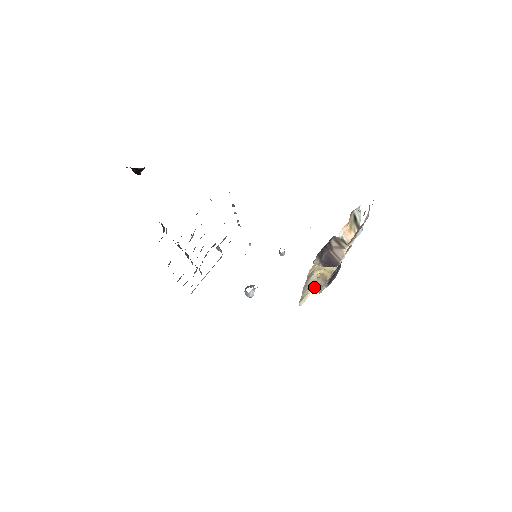
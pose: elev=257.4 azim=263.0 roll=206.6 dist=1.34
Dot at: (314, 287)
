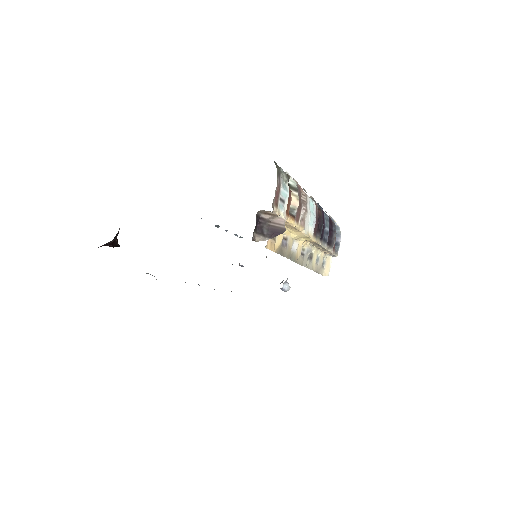
Dot at: (327, 254)
